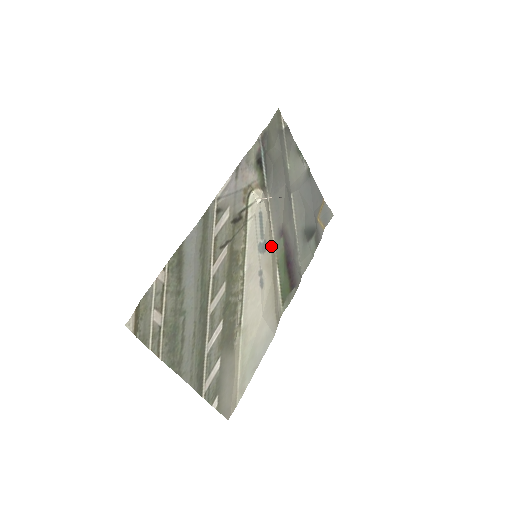
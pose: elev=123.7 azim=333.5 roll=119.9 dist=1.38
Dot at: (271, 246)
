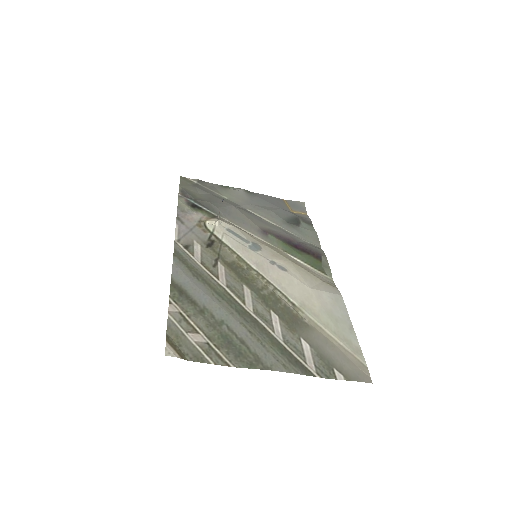
Dot at: (264, 244)
